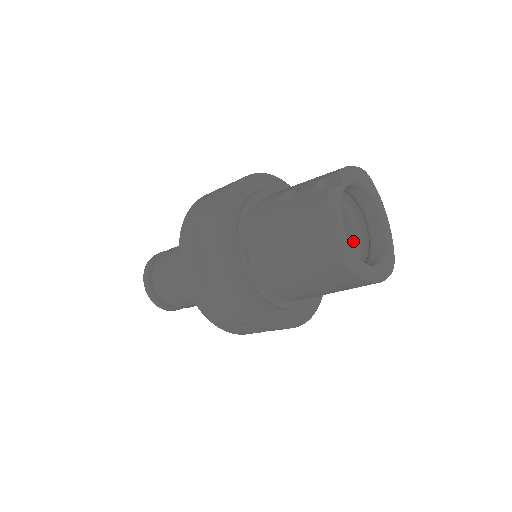
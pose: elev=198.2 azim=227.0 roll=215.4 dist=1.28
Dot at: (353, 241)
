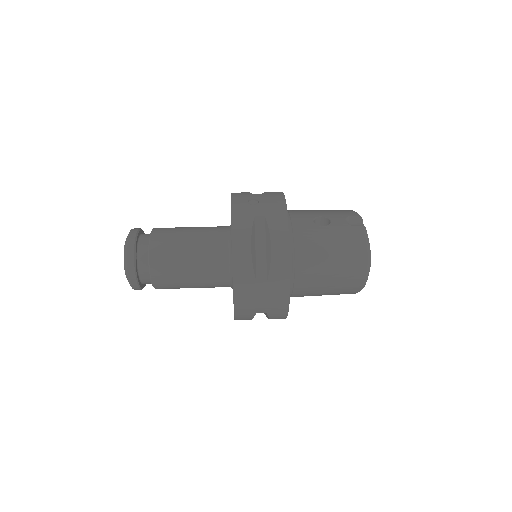
Dot at: occluded
